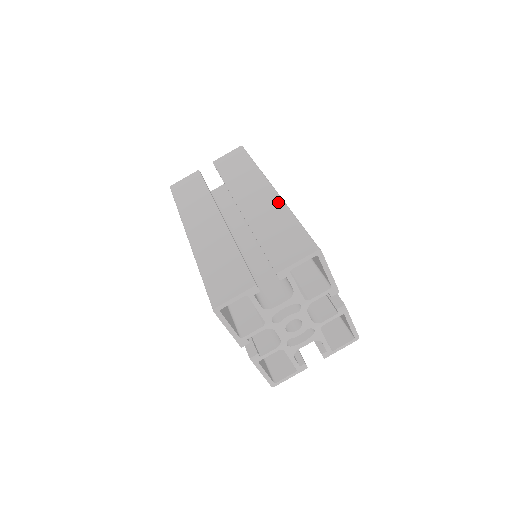
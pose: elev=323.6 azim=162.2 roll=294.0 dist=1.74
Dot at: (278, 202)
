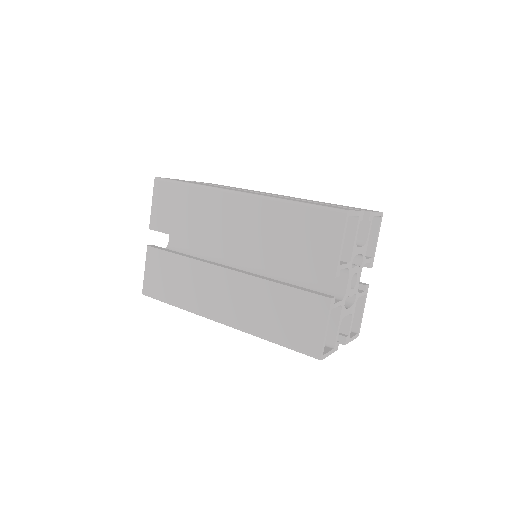
Dot at: occluded
